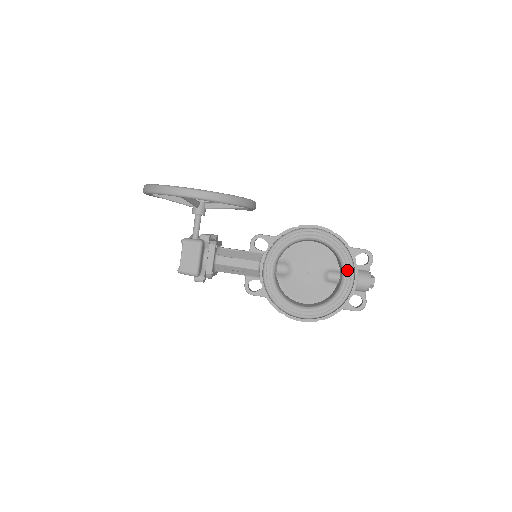
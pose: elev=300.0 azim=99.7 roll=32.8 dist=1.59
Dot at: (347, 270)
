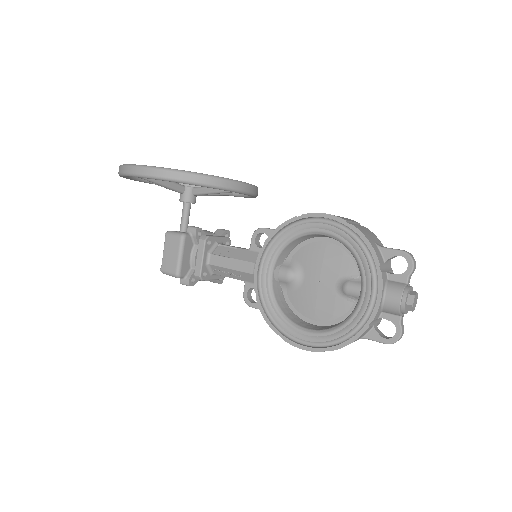
Dot at: (366, 280)
